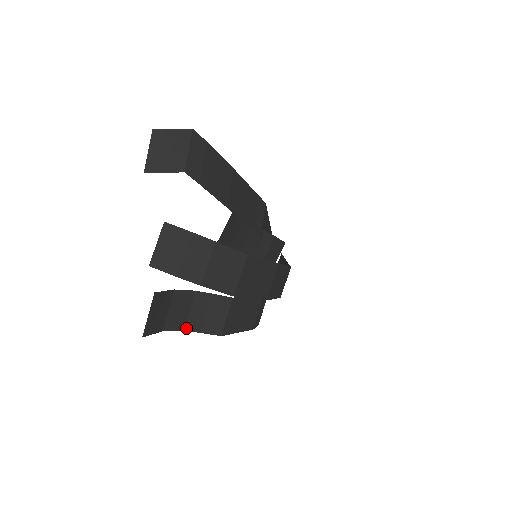
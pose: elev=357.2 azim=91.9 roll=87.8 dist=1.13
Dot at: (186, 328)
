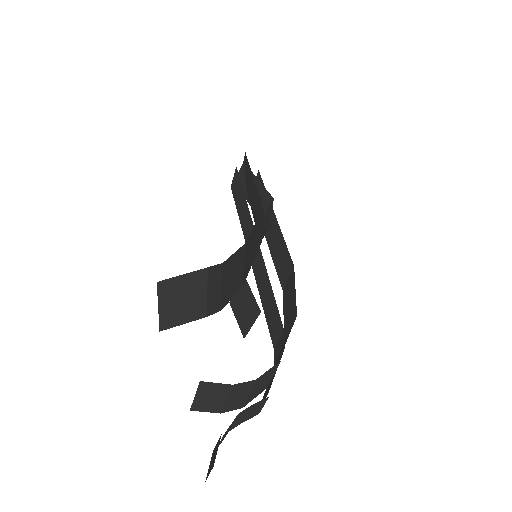
Dot at: (231, 429)
